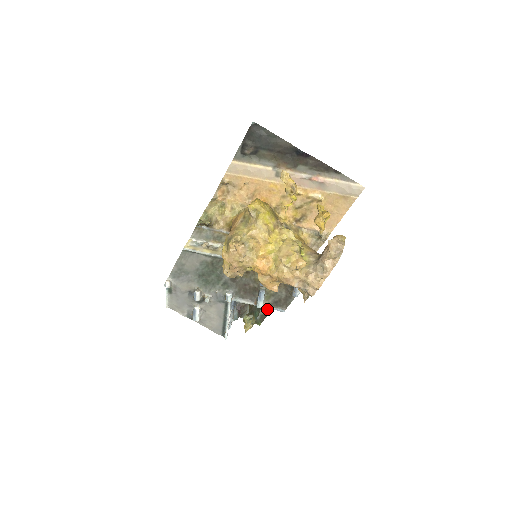
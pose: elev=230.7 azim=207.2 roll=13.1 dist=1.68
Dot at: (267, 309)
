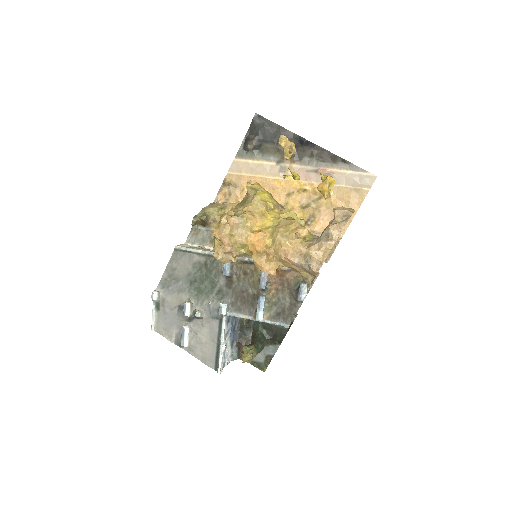
Dot at: (273, 347)
